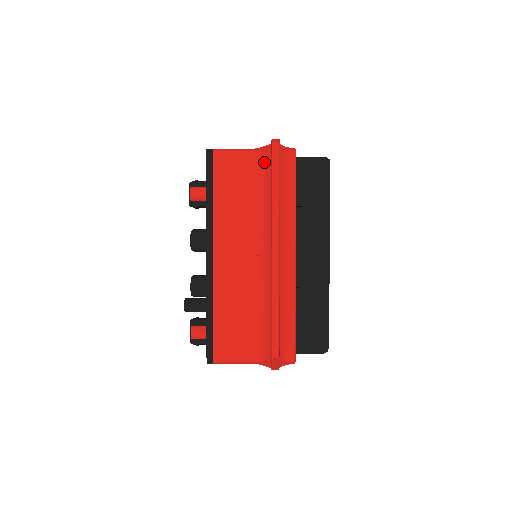
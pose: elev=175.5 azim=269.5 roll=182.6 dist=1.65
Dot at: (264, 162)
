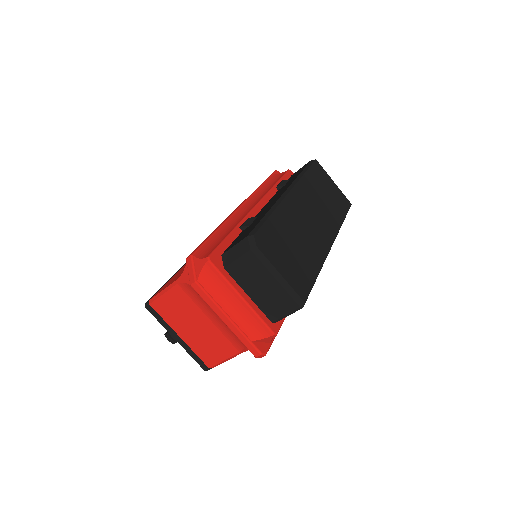
Dot at: occluded
